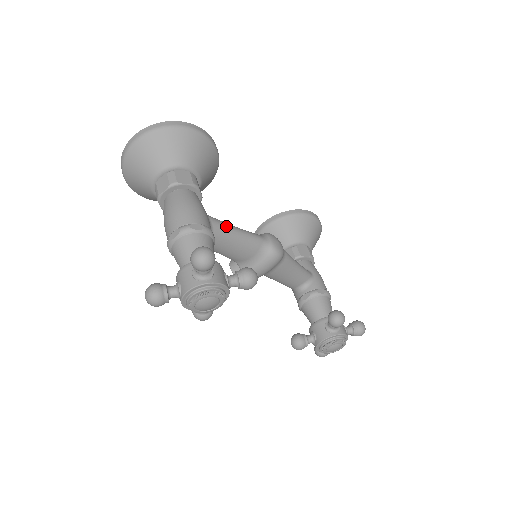
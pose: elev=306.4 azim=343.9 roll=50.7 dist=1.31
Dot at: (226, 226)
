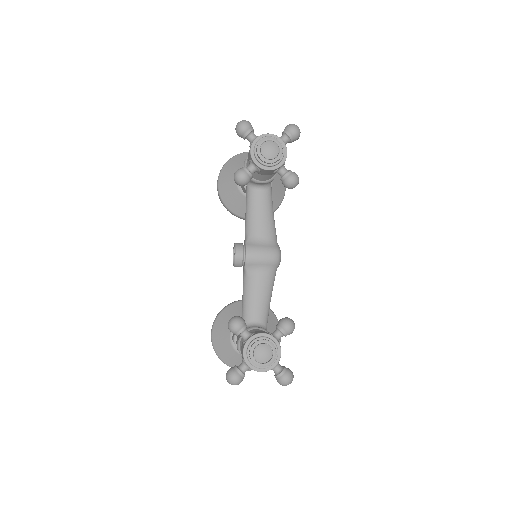
Dot at: occluded
